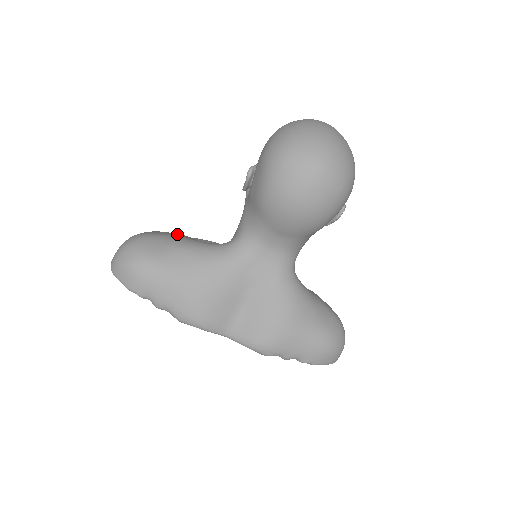
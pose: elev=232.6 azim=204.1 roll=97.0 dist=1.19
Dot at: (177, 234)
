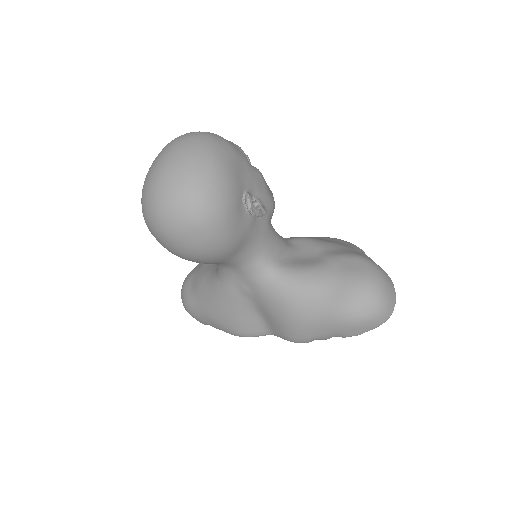
Dot at: (204, 264)
